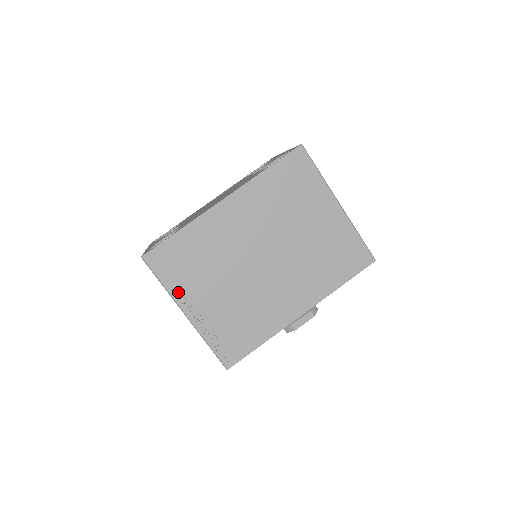
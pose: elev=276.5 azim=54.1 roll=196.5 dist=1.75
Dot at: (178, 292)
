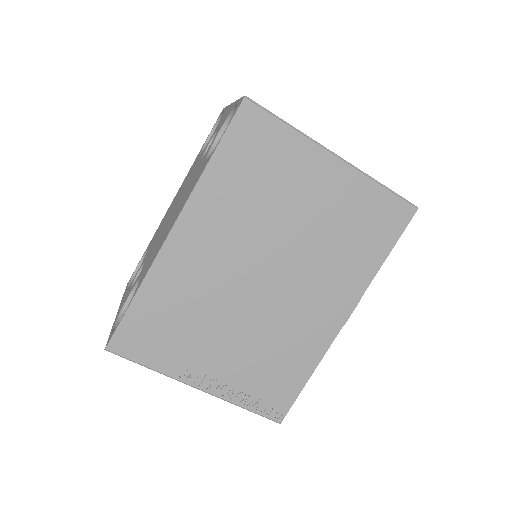
Dot at: (174, 368)
